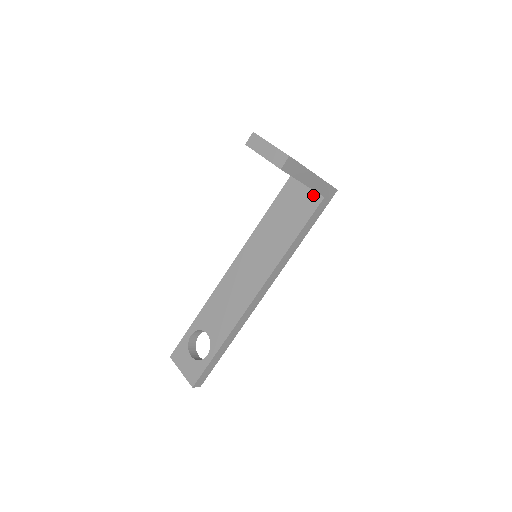
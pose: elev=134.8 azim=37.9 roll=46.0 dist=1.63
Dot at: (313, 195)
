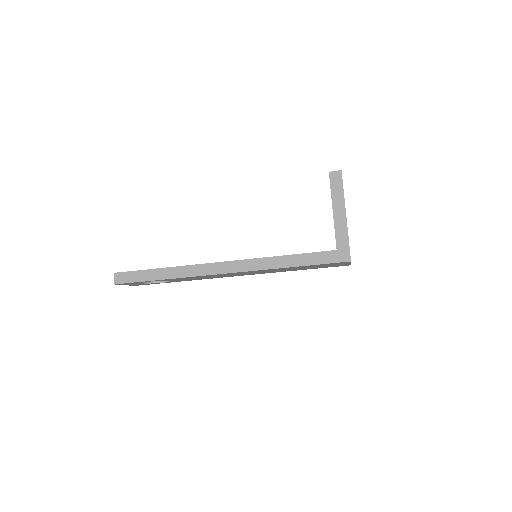
Dot at: occluded
